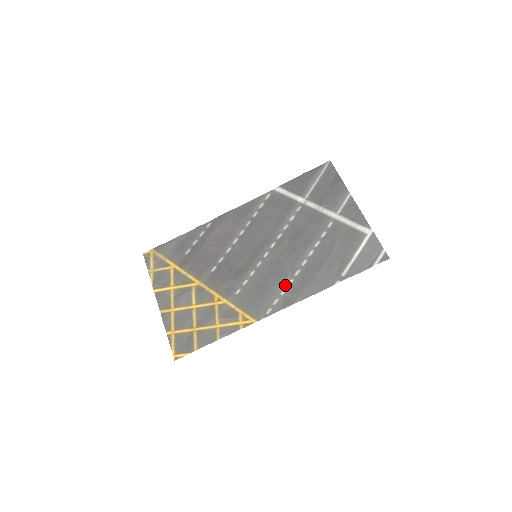
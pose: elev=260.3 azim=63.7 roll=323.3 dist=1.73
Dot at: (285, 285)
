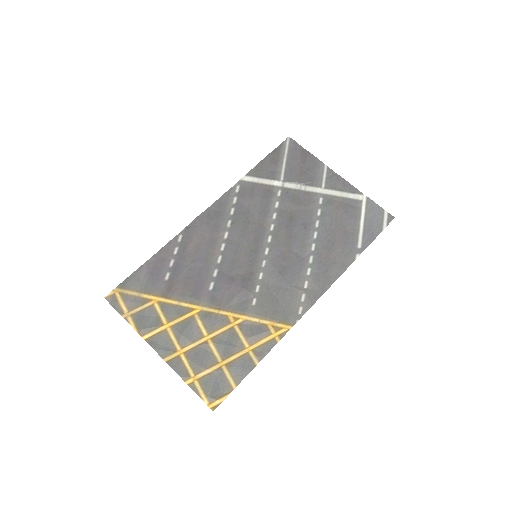
Dot at: (304, 277)
